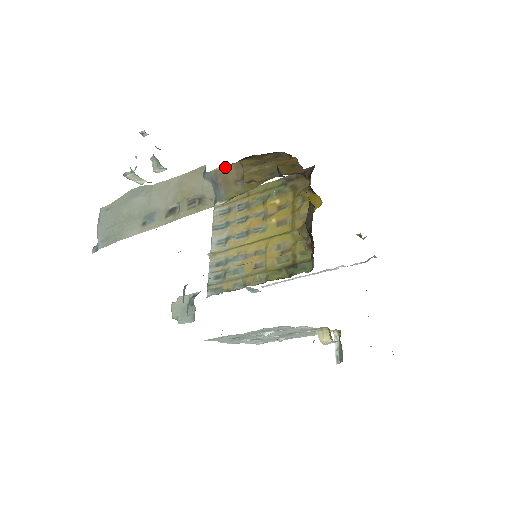
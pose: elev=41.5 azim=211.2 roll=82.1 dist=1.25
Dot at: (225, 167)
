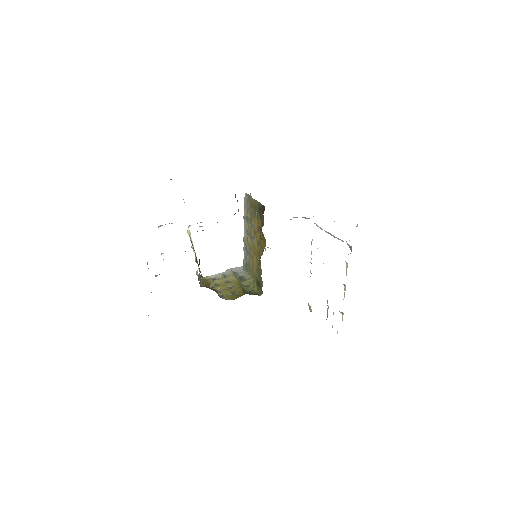
Dot at: occluded
